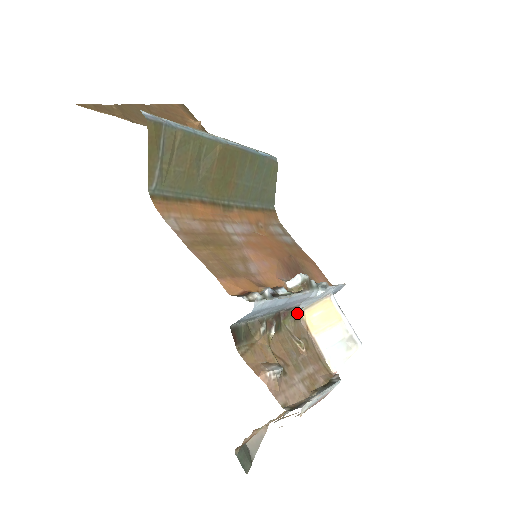
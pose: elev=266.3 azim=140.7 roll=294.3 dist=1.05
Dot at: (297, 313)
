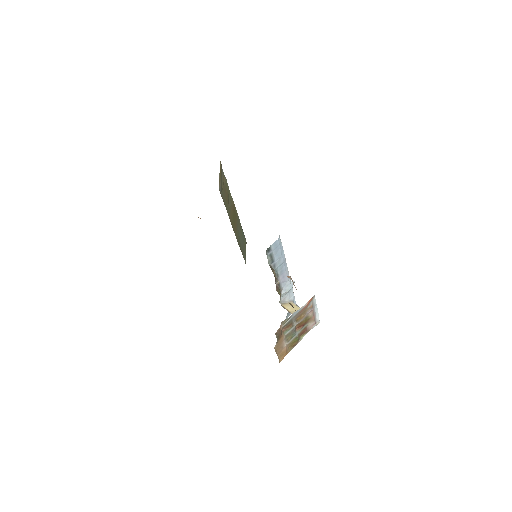
Dot at: occluded
